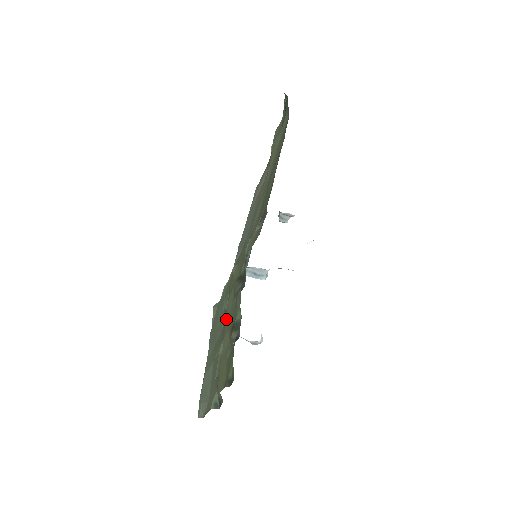
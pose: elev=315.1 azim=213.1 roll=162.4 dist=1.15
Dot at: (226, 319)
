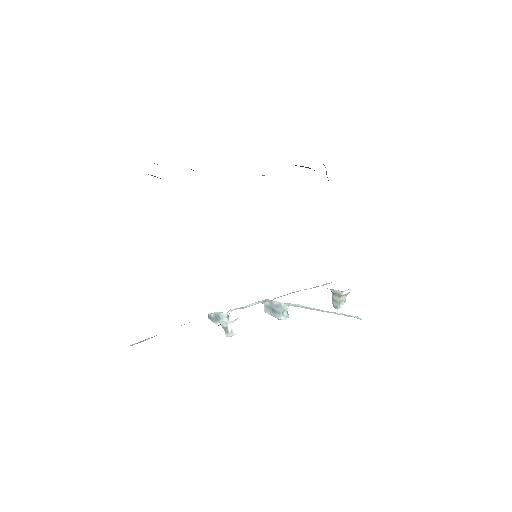
Dot at: occluded
